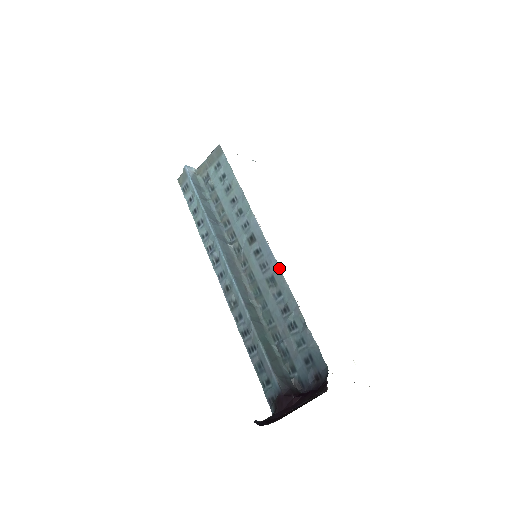
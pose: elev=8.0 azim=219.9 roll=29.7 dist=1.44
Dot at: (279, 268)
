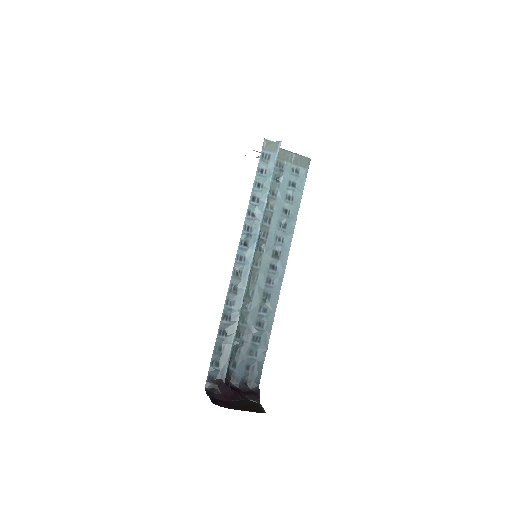
Dot at: occluded
